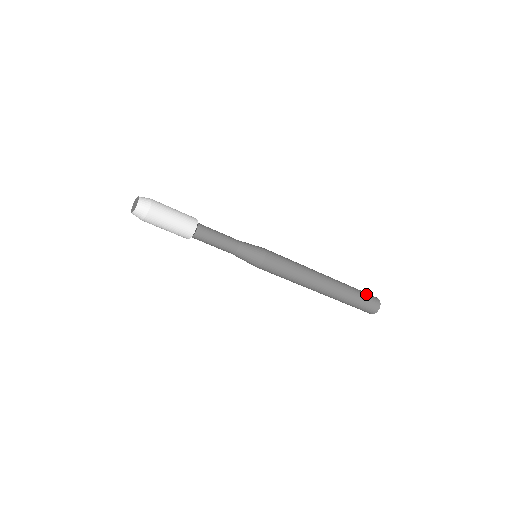
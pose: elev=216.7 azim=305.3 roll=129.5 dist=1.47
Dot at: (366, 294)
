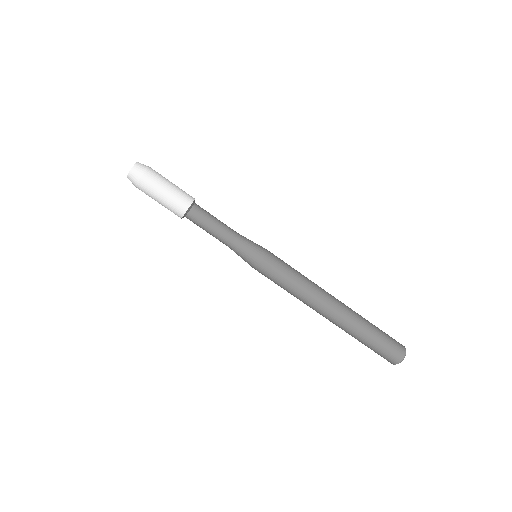
Dot at: (388, 340)
